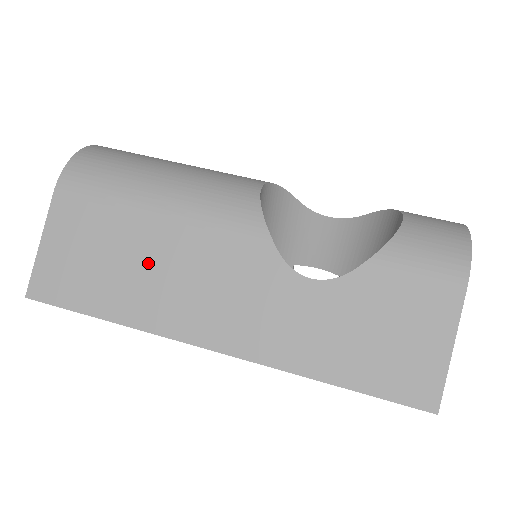
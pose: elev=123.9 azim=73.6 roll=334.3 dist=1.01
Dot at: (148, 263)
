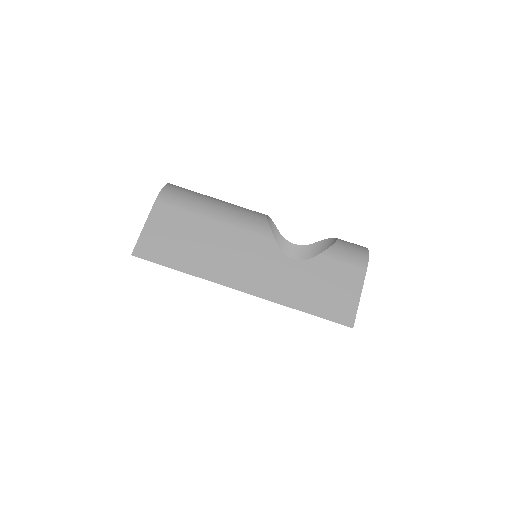
Dot at: (207, 243)
